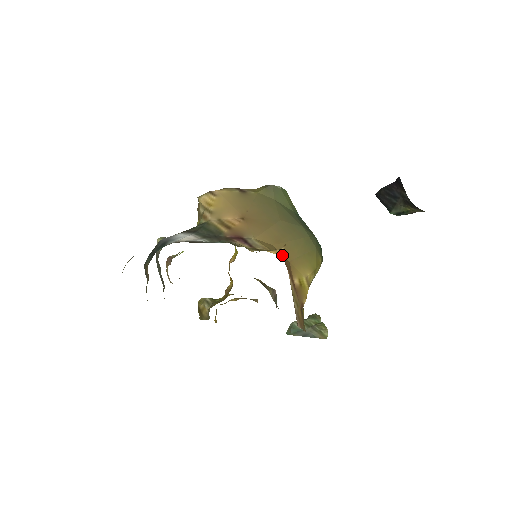
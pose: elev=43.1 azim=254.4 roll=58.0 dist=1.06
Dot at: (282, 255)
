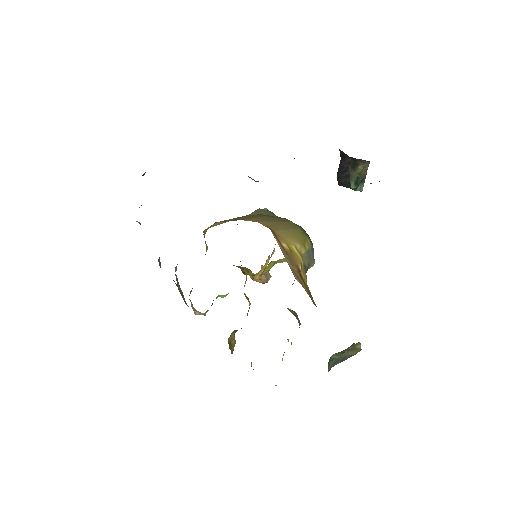
Dot at: occluded
